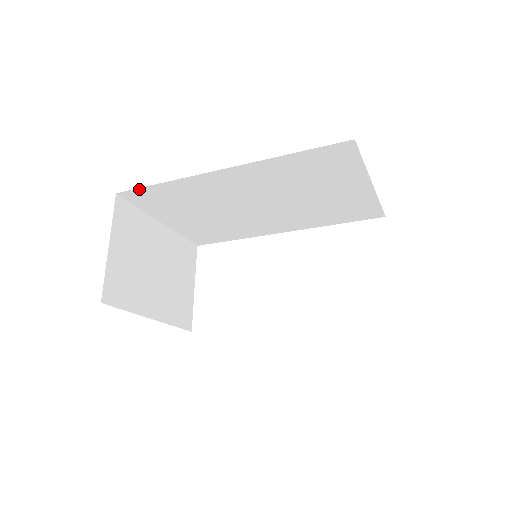
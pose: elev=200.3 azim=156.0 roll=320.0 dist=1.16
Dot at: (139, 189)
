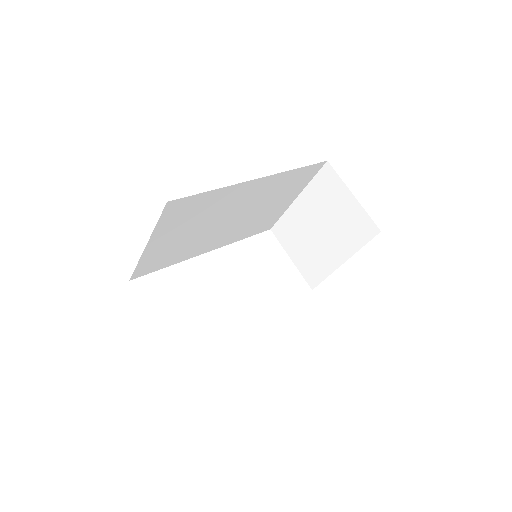
Dot at: (190, 197)
